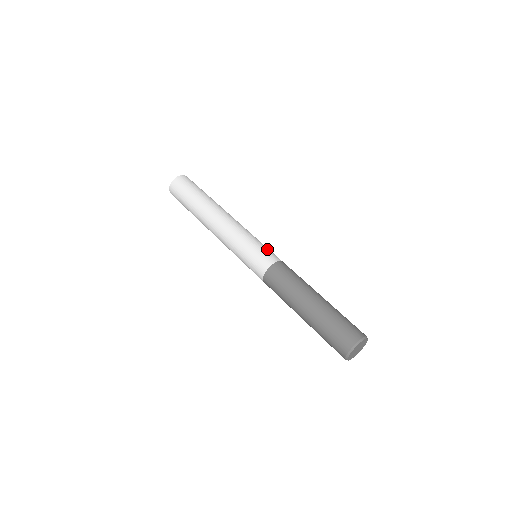
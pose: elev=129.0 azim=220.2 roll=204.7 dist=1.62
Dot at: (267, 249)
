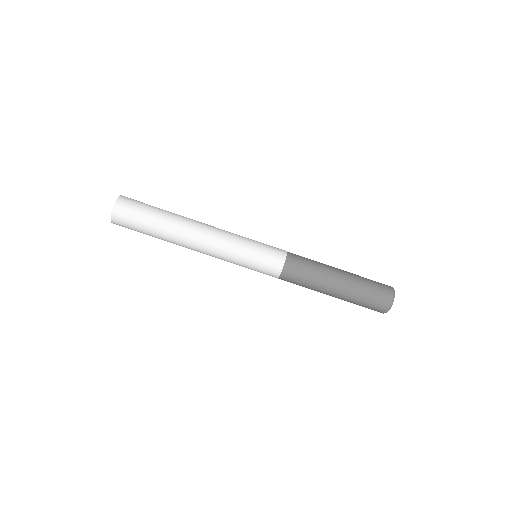
Dot at: (262, 265)
